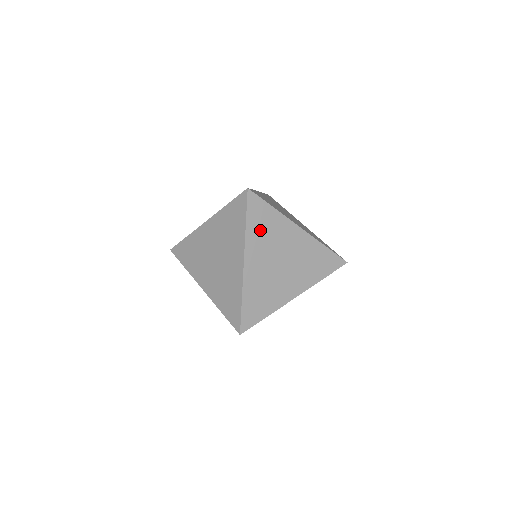
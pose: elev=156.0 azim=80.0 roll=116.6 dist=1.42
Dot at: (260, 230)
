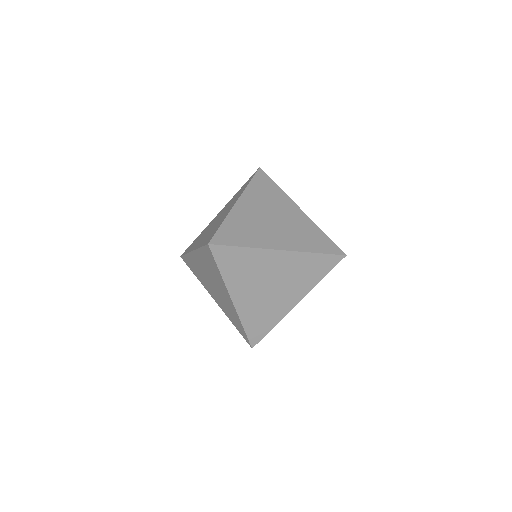
Dot at: (261, 192)
